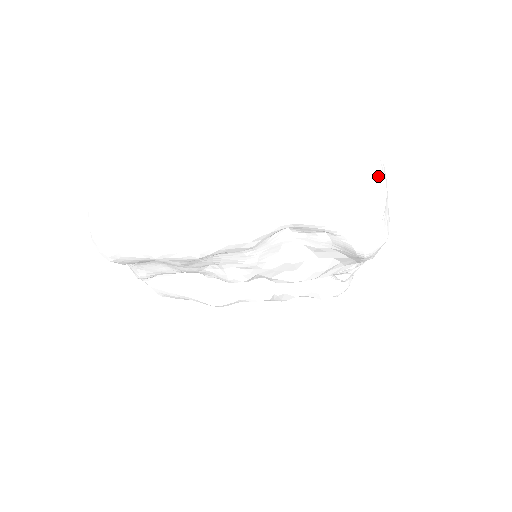
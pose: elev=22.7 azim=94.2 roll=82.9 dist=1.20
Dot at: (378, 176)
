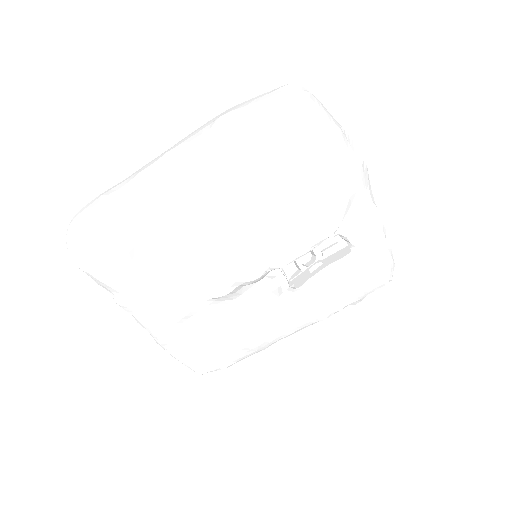
Dot at: (294, 86)
